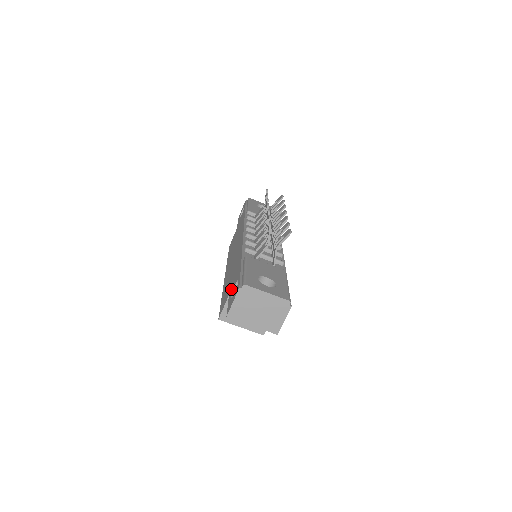
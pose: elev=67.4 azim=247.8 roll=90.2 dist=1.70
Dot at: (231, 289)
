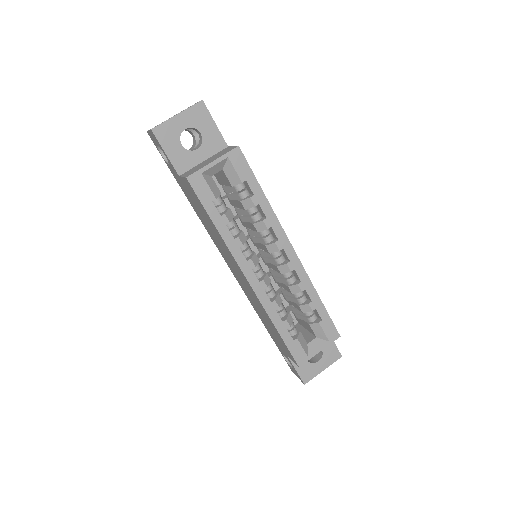
Dot at: (176, 175)
